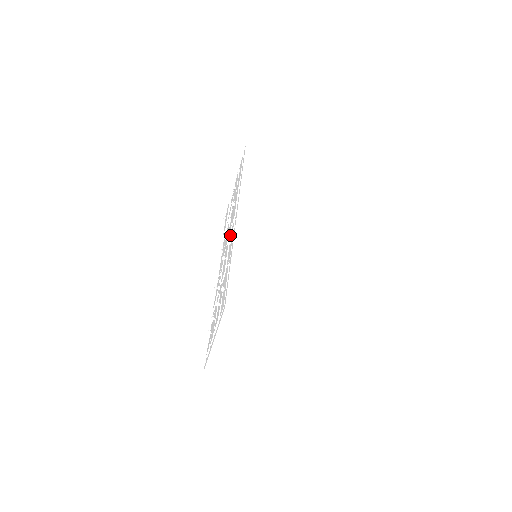
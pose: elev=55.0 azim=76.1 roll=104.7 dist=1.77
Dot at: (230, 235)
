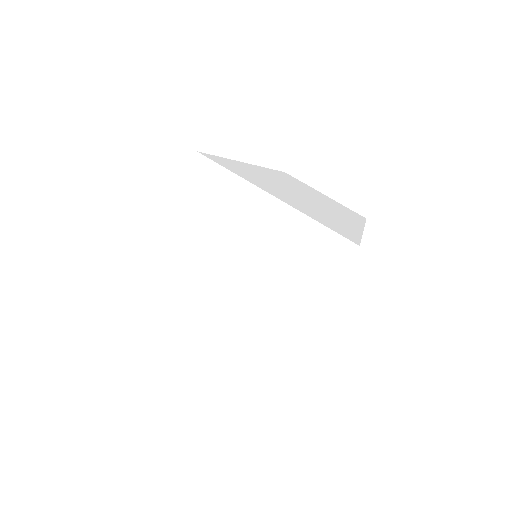
Dot at: occluded
